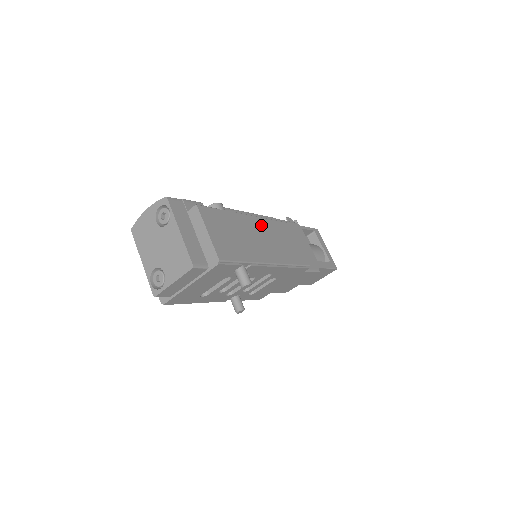
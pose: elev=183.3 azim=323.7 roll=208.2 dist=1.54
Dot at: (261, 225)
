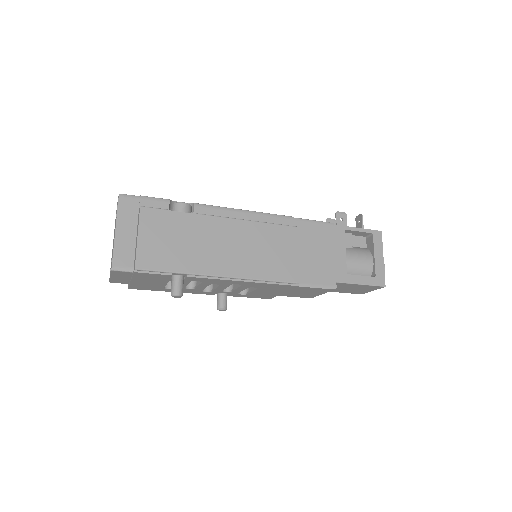
Dot at: (238, 229)
